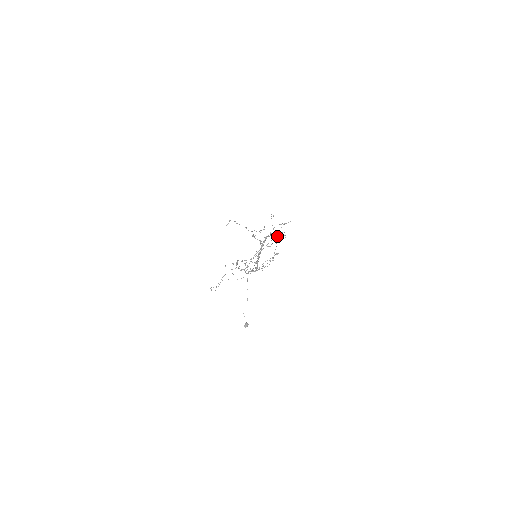
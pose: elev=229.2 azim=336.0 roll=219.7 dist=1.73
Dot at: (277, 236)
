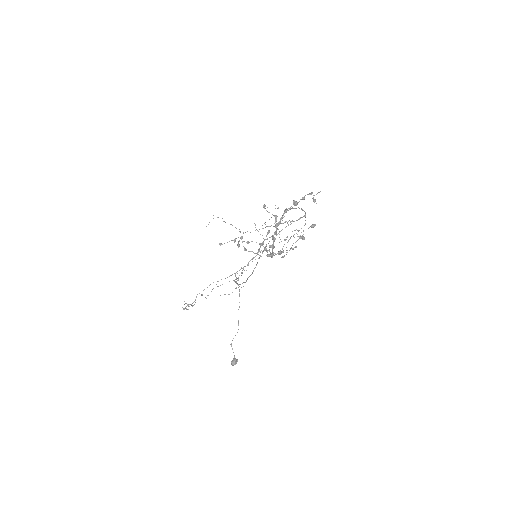
Dot at: (294, 221)
